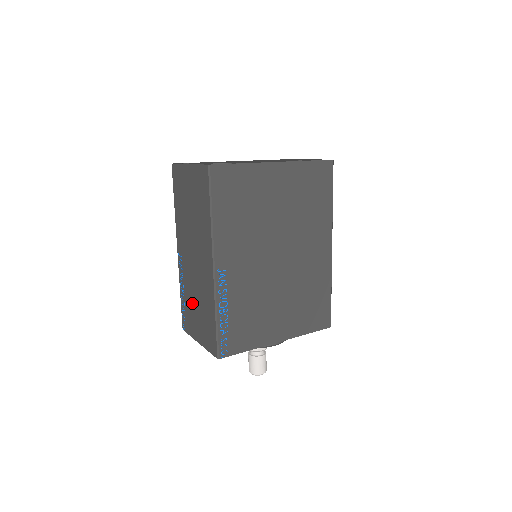
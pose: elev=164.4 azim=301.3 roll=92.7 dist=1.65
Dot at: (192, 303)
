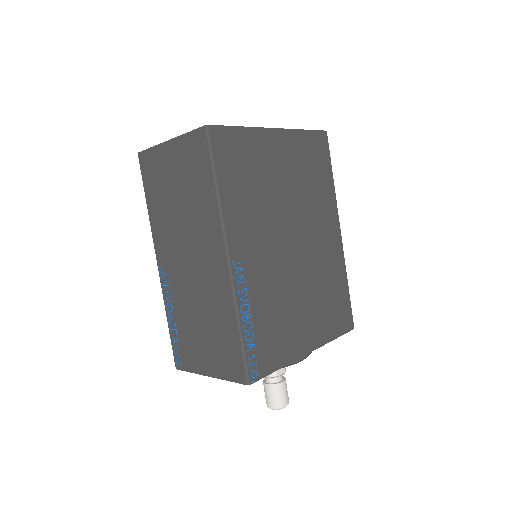
Dot at: (191, 325)
